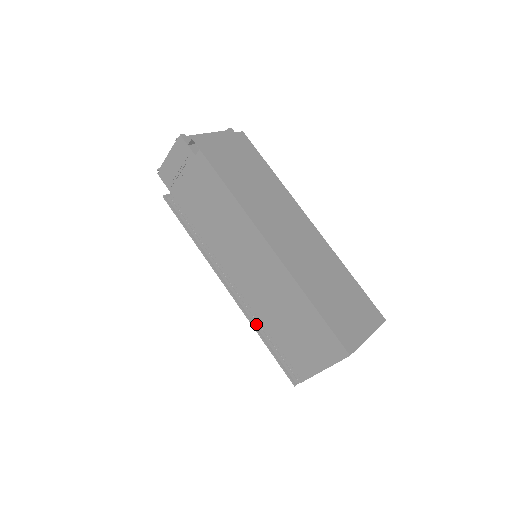
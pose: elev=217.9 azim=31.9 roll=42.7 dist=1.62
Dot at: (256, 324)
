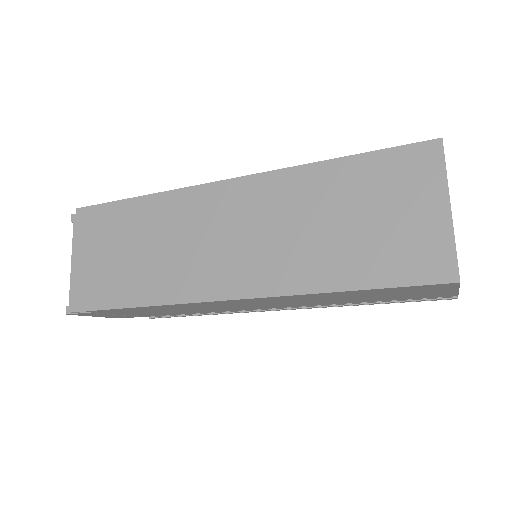
Dot at: occluded
